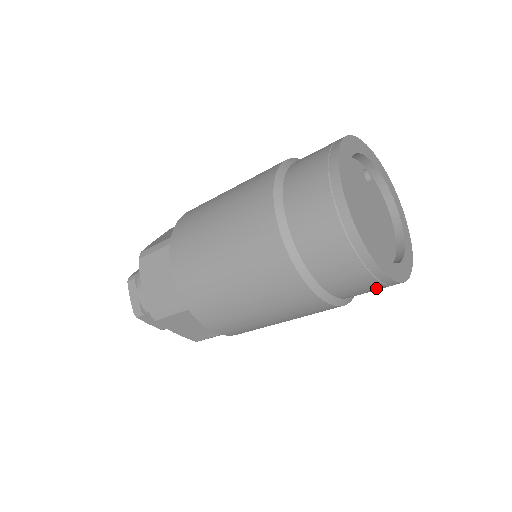
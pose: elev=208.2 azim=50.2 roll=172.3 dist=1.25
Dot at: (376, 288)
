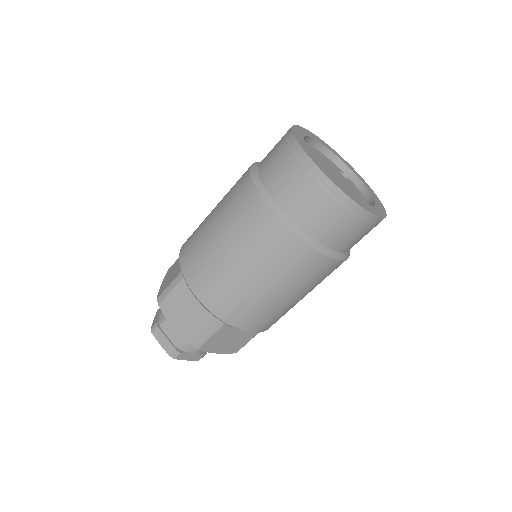
Dot at: (326, 204)
